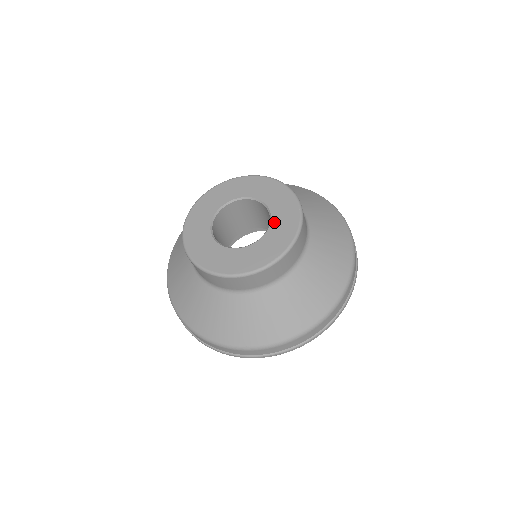
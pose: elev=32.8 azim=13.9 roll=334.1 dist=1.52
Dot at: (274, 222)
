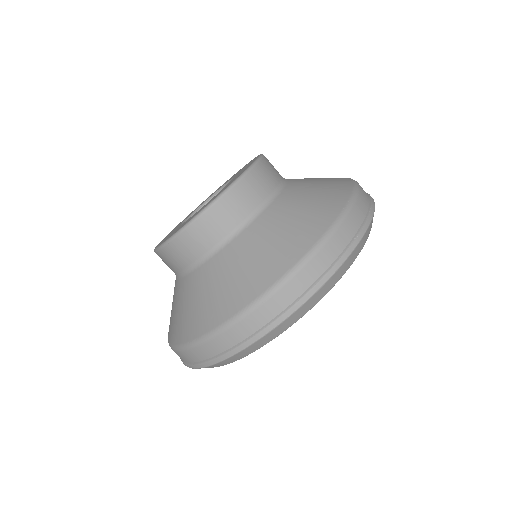
Dot at: (227, 184)
